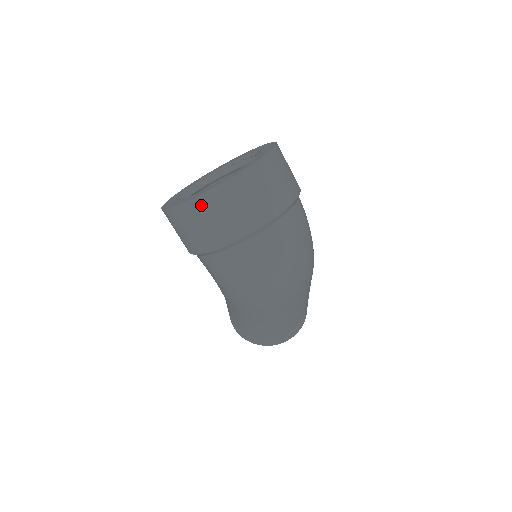
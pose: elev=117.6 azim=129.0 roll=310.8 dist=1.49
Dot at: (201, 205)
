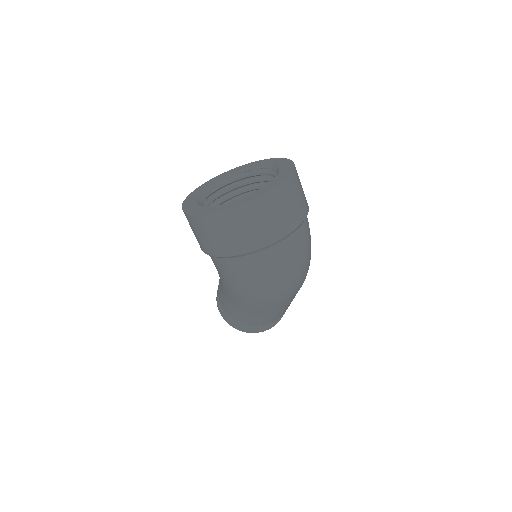
Dot at: (230, 217)
